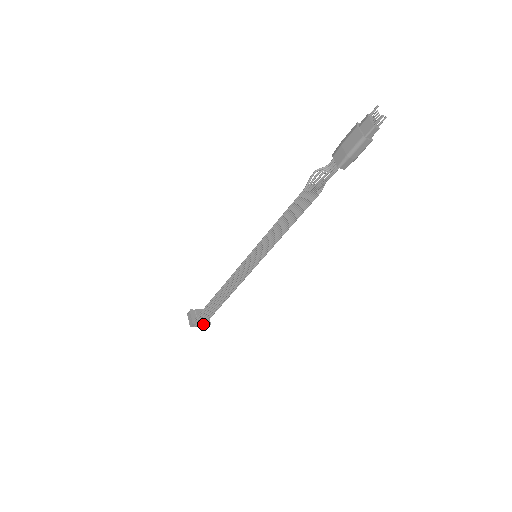
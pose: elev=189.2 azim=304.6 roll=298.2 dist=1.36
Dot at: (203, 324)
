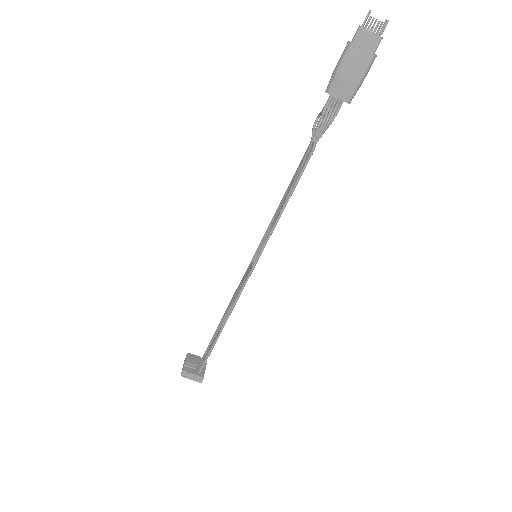
Dot at: (205, 367)
